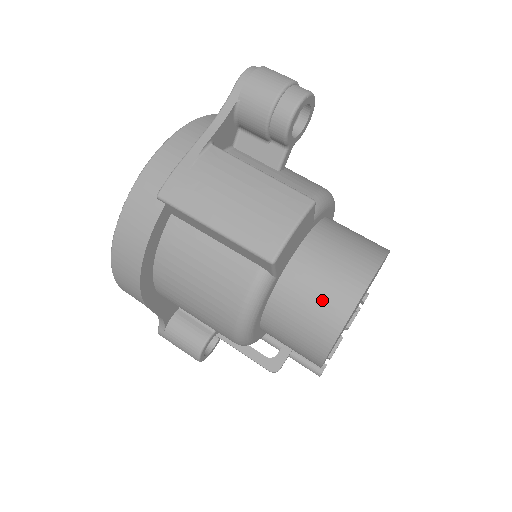
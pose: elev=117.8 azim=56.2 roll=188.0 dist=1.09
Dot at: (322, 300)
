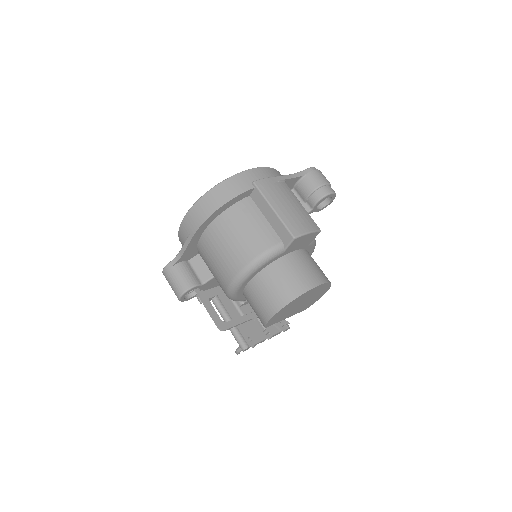
Dot at: (298, 277)
